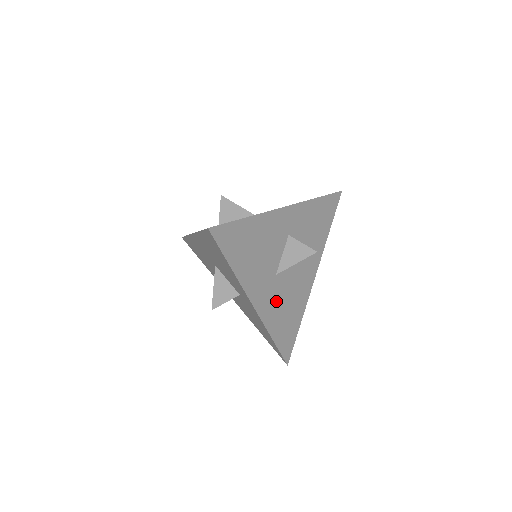
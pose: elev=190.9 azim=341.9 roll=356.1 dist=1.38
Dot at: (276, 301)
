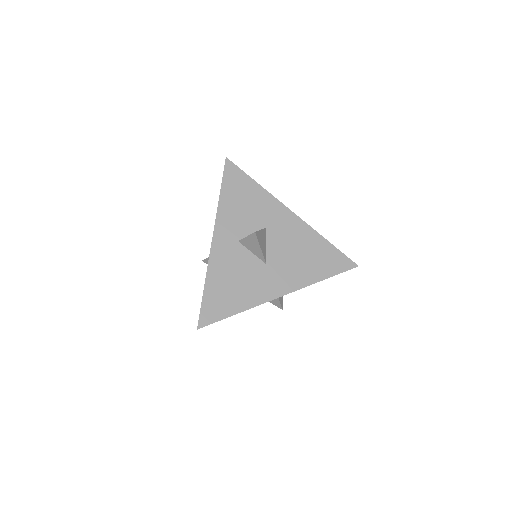
Dot at: occluded
